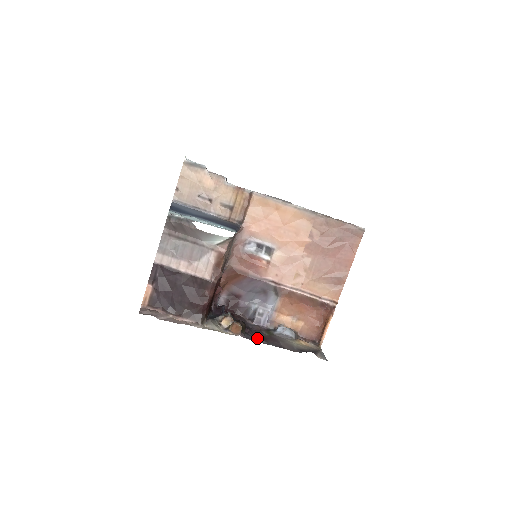
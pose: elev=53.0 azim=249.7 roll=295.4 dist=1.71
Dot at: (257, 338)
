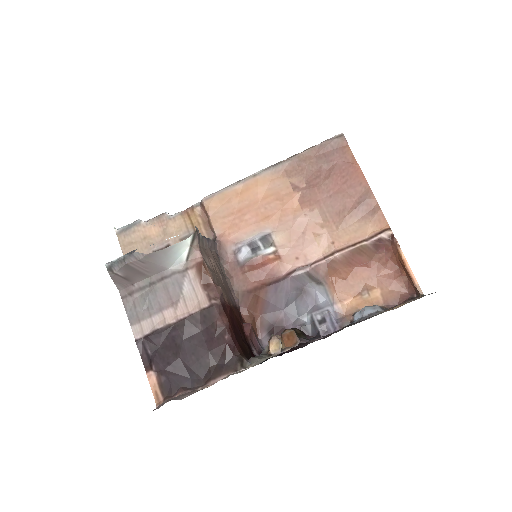
Dot at: occluded
